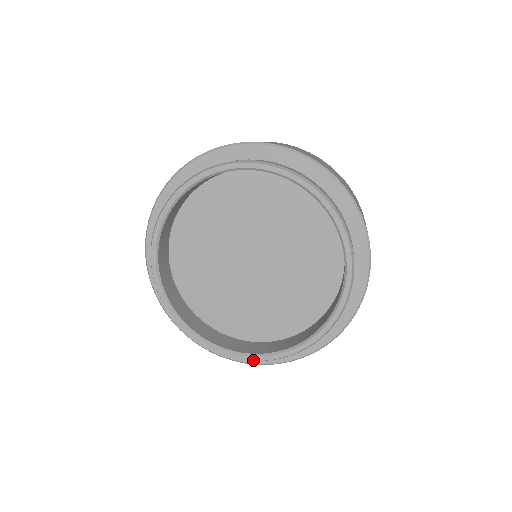
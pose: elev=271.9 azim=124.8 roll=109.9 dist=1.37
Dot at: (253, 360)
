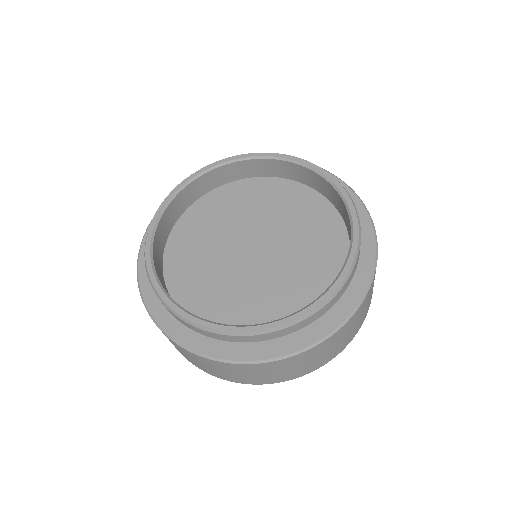
Dot at: (161, 296)
